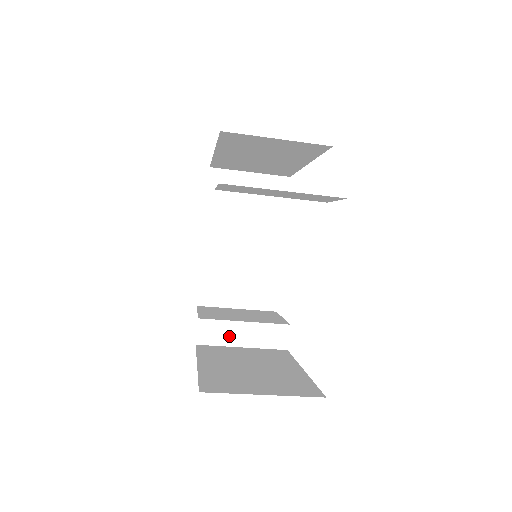
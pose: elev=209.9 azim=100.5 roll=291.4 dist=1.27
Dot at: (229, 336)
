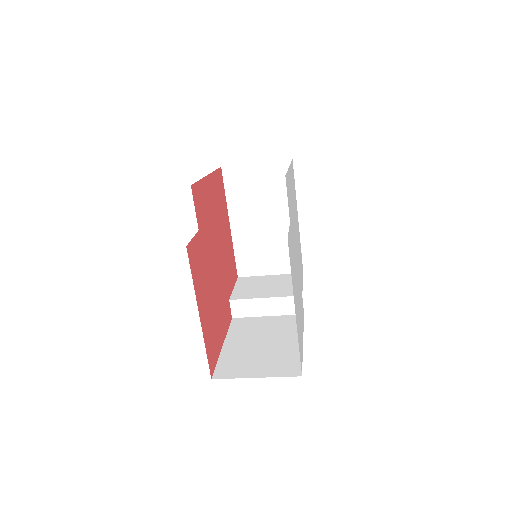
Dot at: (255, 309)
